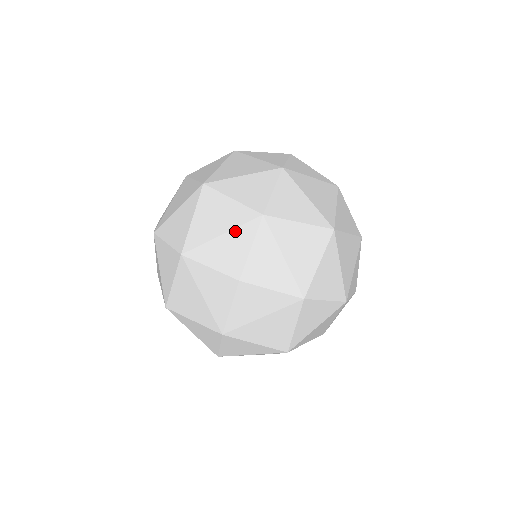
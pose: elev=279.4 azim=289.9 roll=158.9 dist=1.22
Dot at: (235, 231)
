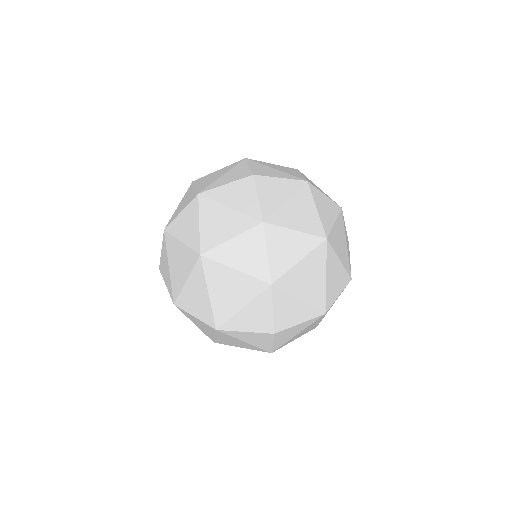
Dot at: (232, 169)
